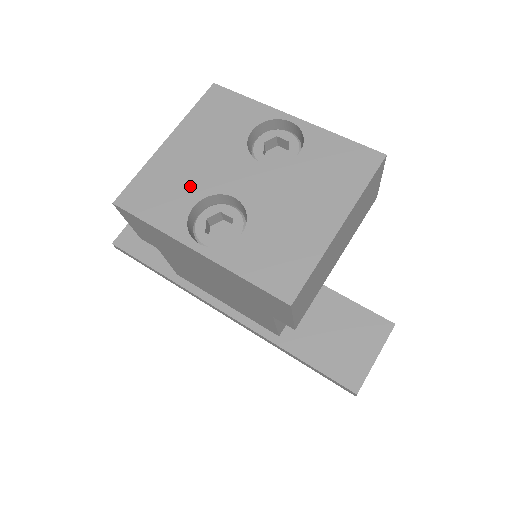
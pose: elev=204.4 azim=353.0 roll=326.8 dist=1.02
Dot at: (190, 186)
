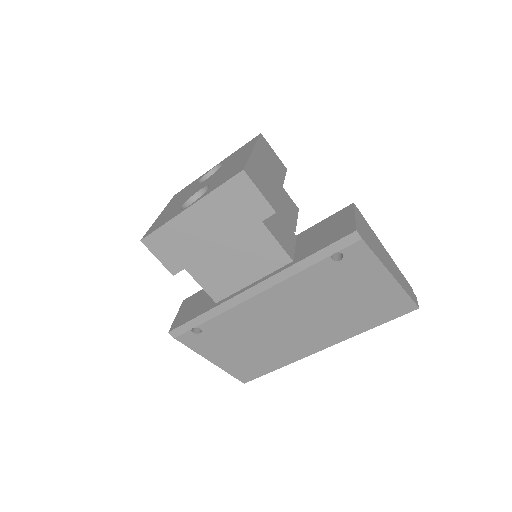
Dot at: (177, 207)
